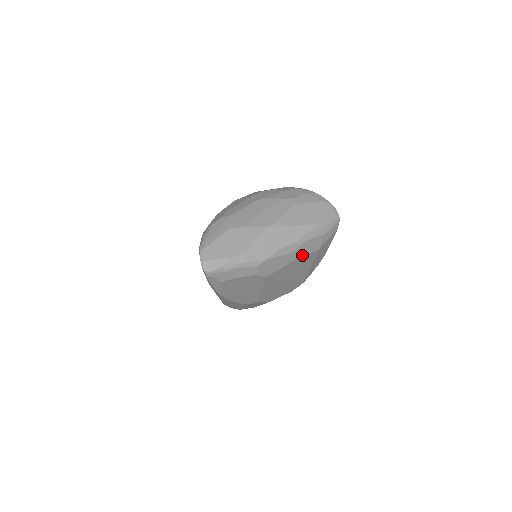
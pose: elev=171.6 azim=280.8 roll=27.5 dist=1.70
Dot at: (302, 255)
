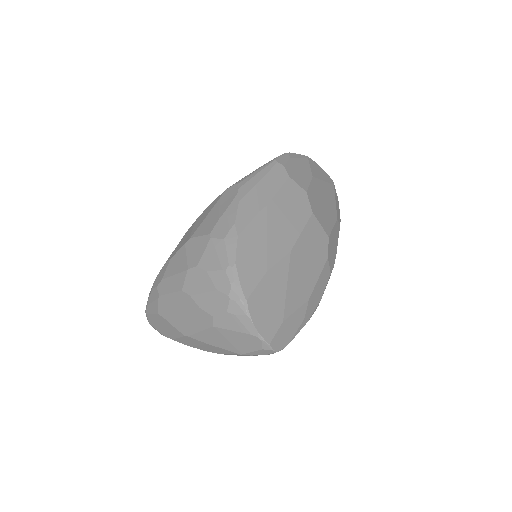
Dot at: occluded
